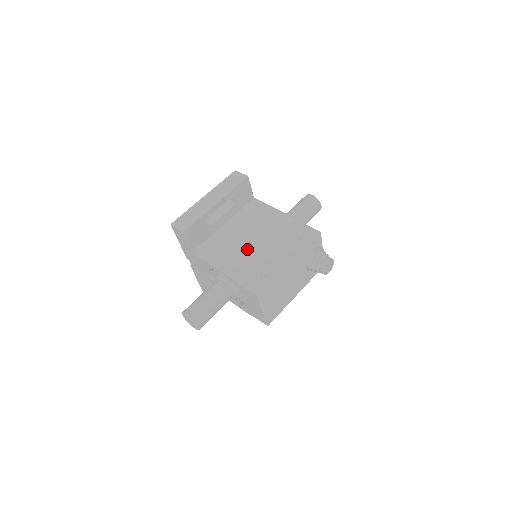
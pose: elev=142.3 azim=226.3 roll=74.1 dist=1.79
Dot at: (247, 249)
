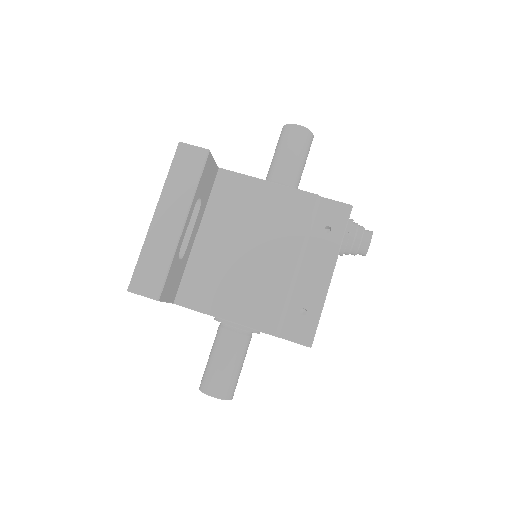
Dot at: (257, 273)
